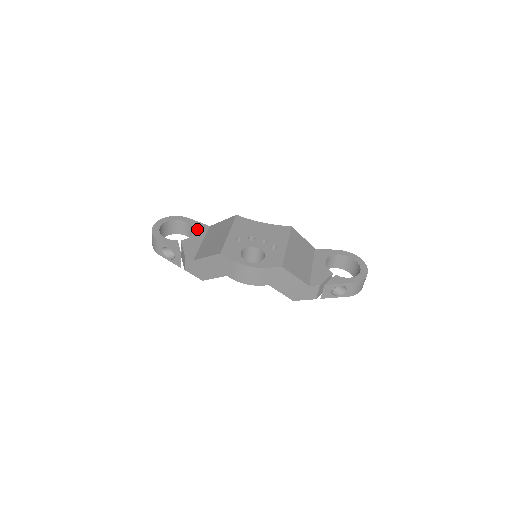
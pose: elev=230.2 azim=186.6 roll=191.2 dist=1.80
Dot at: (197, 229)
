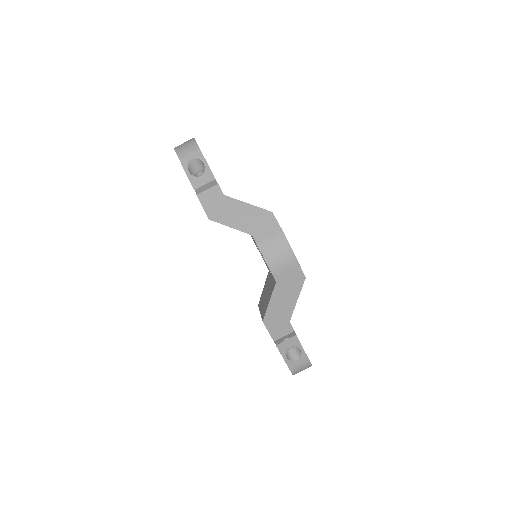
Dot at: occluded
